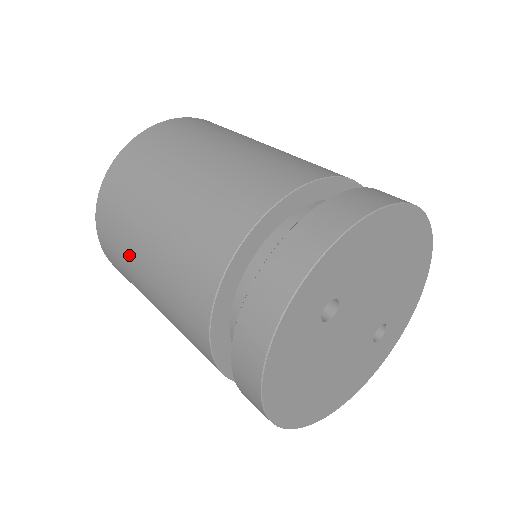
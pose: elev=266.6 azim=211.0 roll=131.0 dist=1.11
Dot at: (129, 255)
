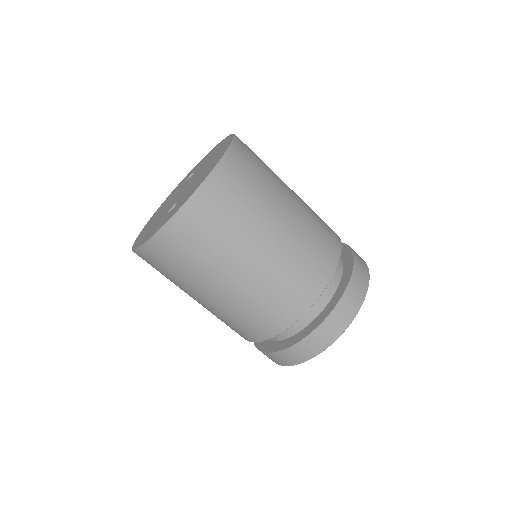
Dot at: (183, 286)
